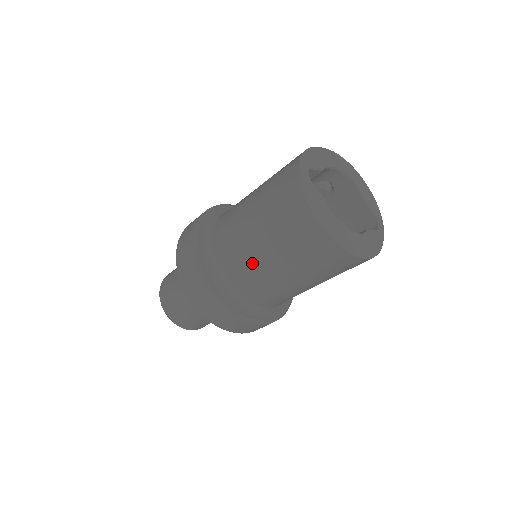
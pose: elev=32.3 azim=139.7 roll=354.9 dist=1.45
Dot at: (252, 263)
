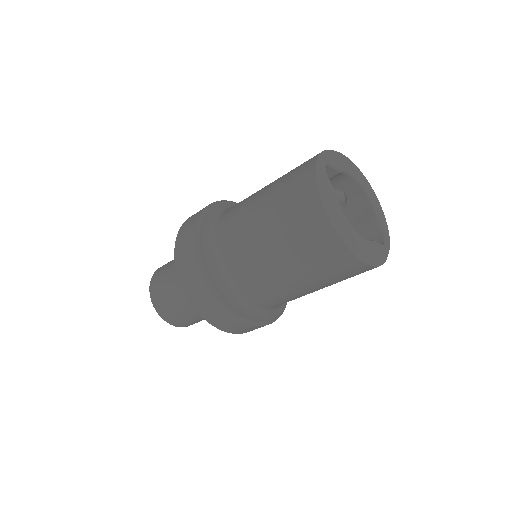
Dot at: (250, 249)
